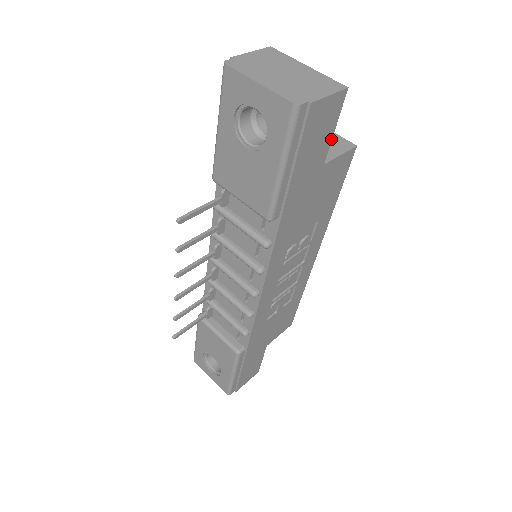
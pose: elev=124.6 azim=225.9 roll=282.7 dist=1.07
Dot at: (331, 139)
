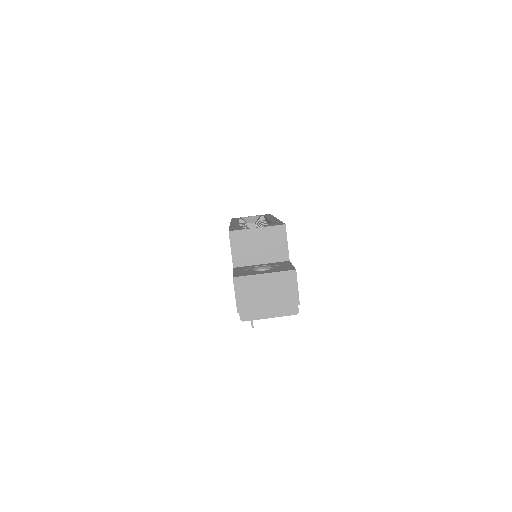
Dot at: occluded
